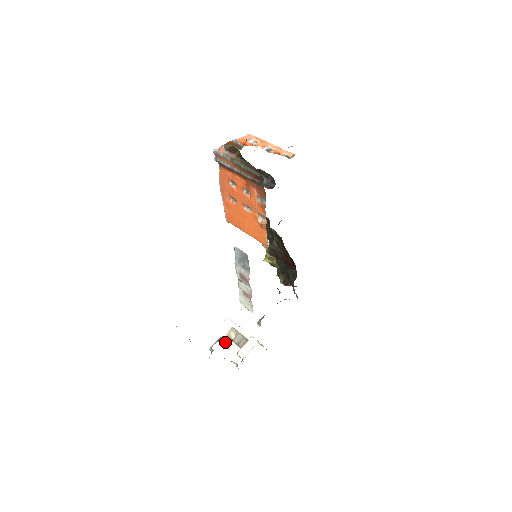
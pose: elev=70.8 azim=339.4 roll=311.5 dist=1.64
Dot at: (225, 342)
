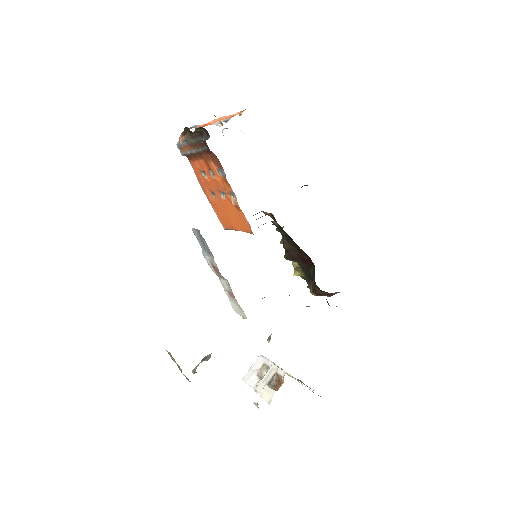
Dot at: (255, 383)
